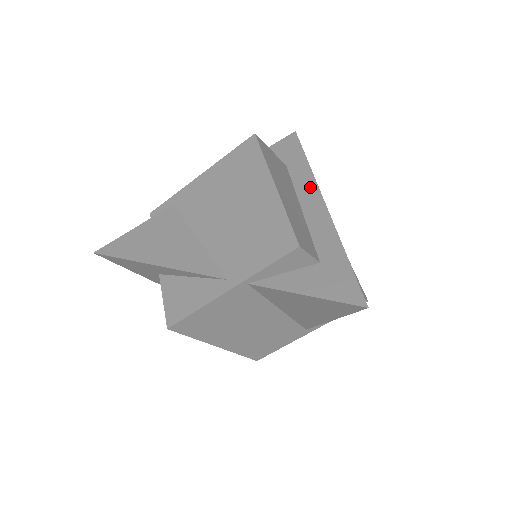
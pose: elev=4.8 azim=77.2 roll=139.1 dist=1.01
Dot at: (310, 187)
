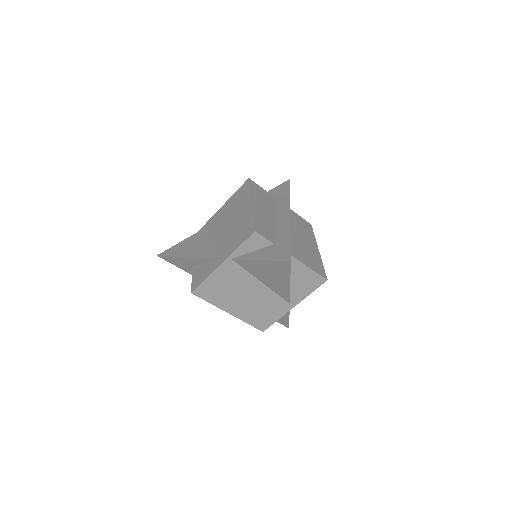
Dot at: (285, 208)
